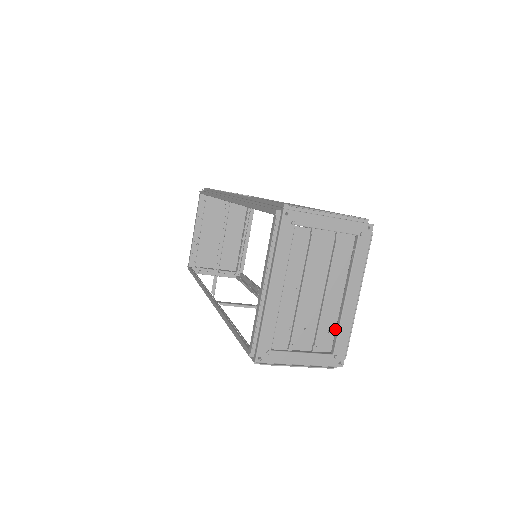
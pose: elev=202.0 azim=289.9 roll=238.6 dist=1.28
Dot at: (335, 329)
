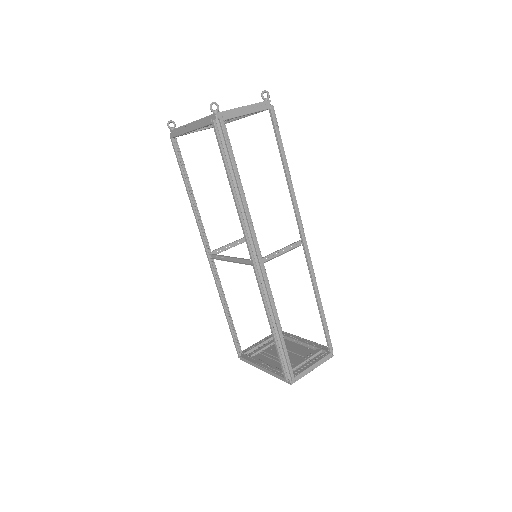
Dot at: (286, 342)
